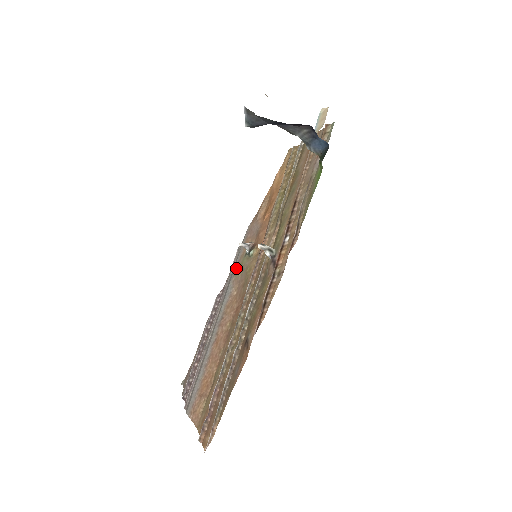
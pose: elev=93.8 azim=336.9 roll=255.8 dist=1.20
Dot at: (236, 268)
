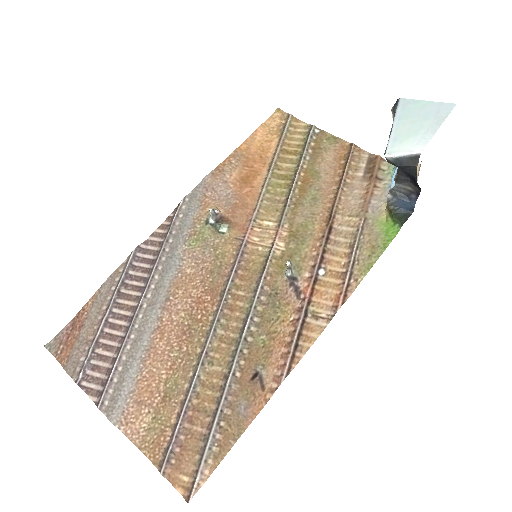
Dot at: (189, 233)
